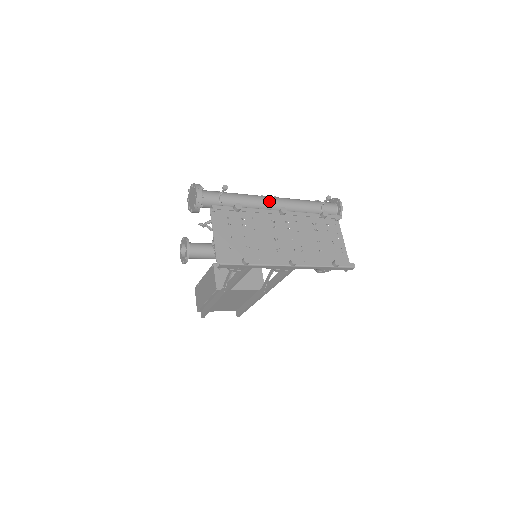
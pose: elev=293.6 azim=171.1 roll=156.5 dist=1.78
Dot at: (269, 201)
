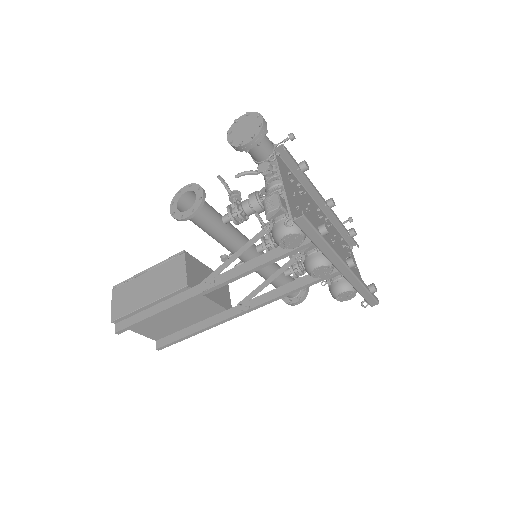
Dot at: occluded
